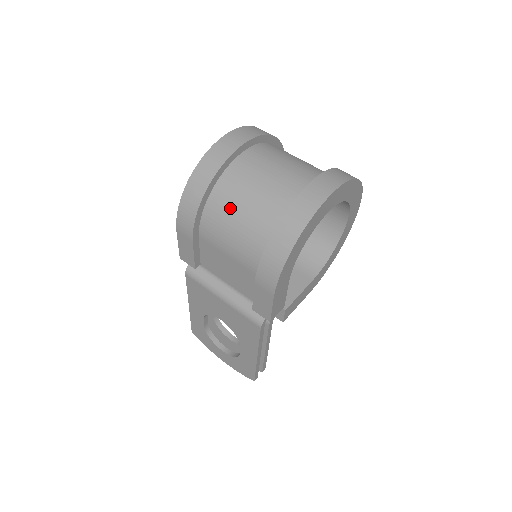
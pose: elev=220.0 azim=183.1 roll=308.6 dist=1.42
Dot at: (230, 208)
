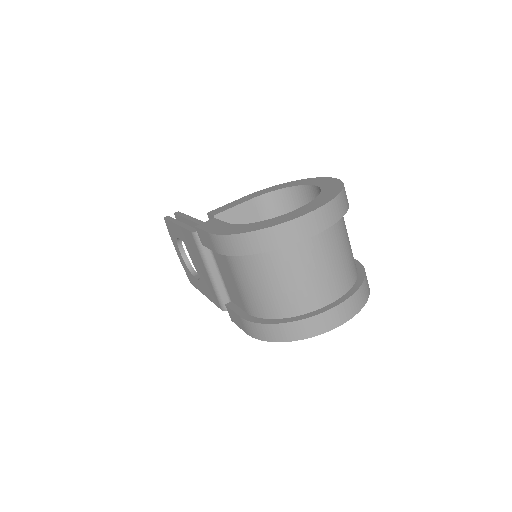
Dot at: (263, 274)
